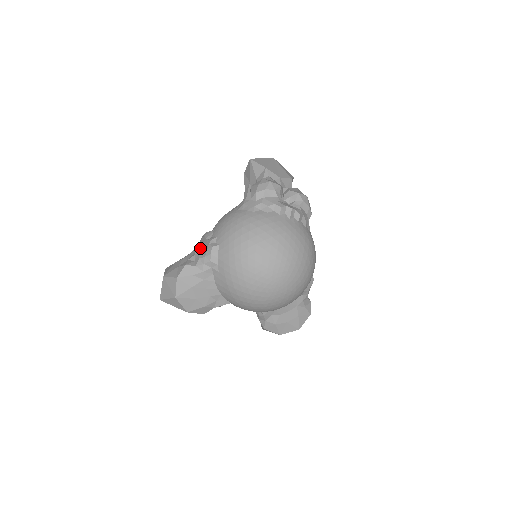
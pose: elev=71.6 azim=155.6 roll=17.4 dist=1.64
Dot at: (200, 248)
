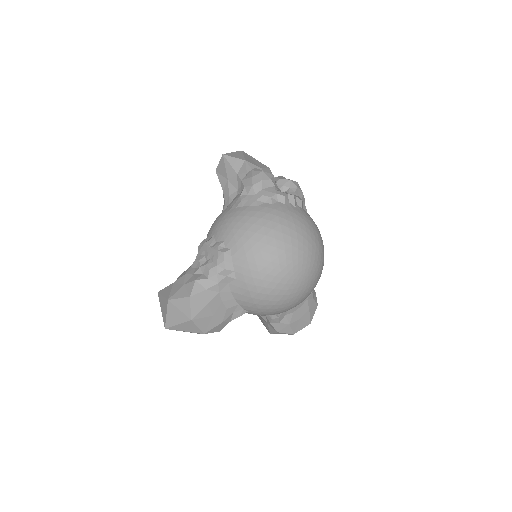
Dot at: (204, 258)
